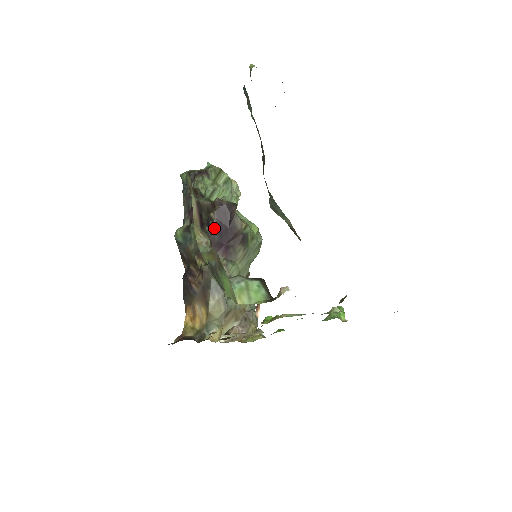
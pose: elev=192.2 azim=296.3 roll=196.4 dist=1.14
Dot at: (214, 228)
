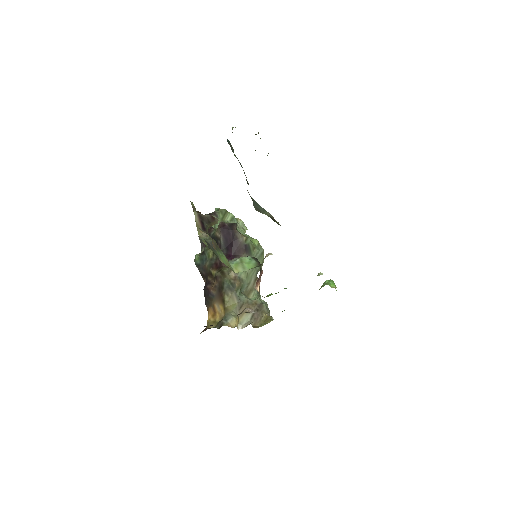
Dot at: (222, 245)
